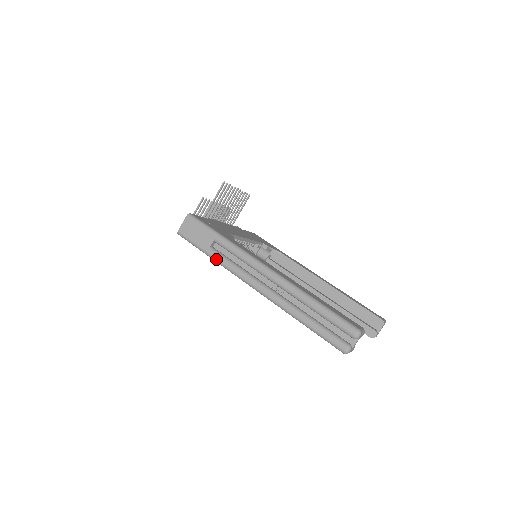
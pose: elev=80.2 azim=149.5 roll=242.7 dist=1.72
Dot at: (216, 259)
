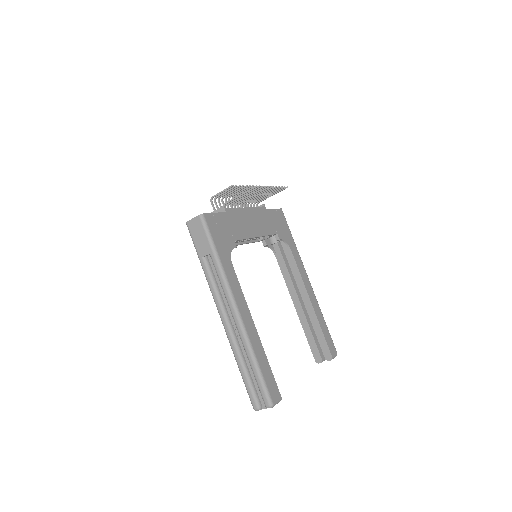
Dot at: (204, 270)
